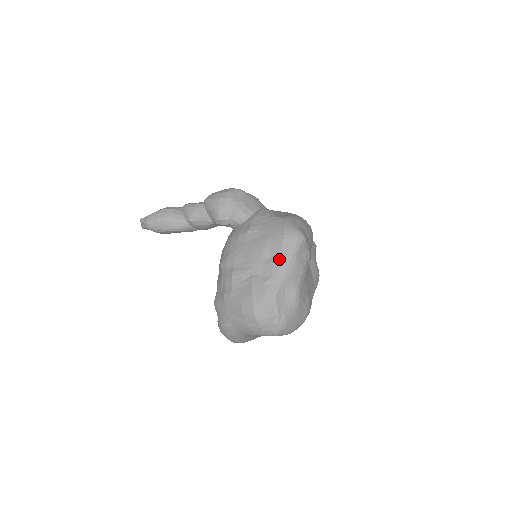
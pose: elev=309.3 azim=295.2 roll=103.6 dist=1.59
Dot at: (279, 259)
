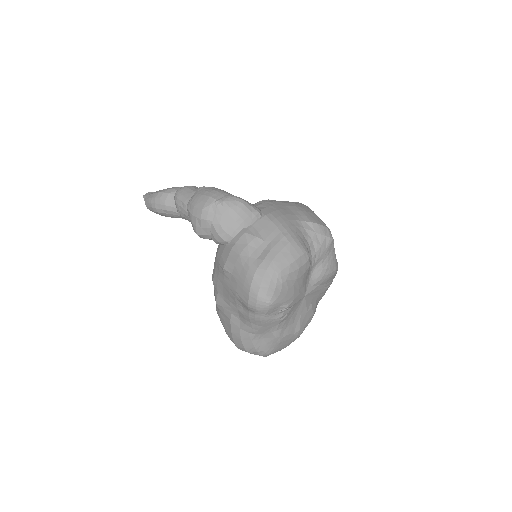
Dot at: (248, 317)
